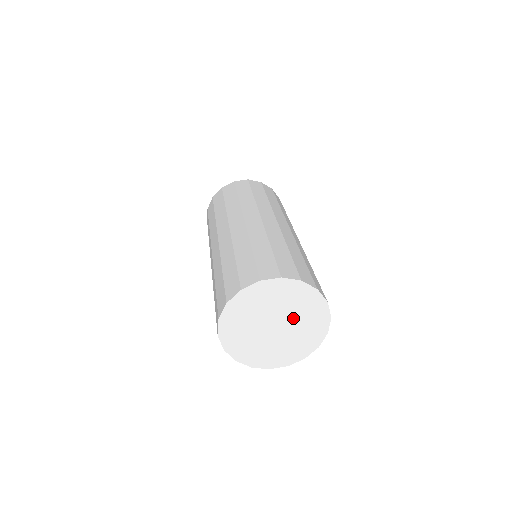
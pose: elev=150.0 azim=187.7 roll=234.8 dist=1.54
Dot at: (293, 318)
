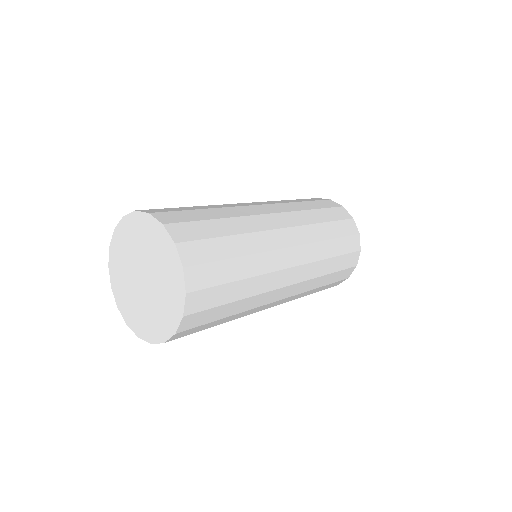
Dot at: (145, 257)
